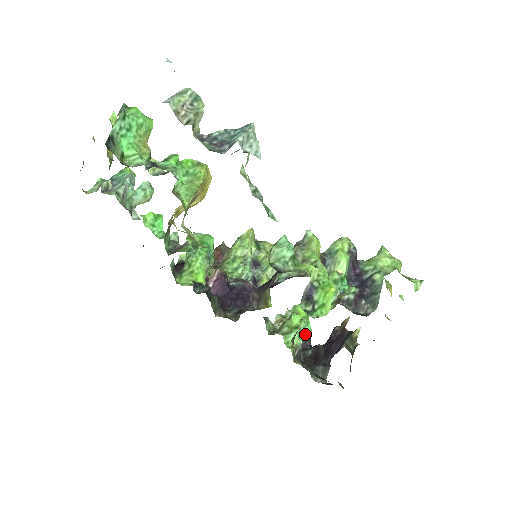
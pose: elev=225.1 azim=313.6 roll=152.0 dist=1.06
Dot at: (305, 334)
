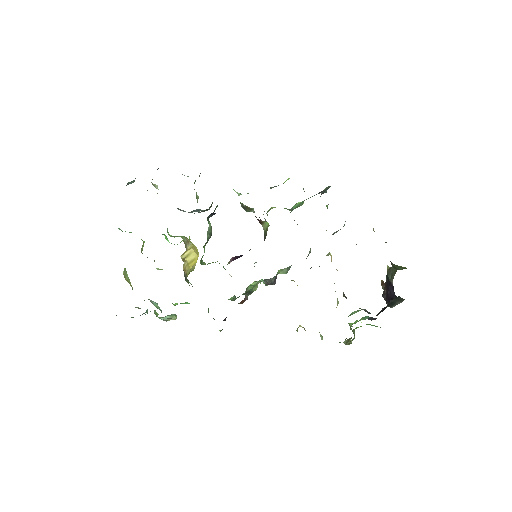
Dot at: (369, 318)
